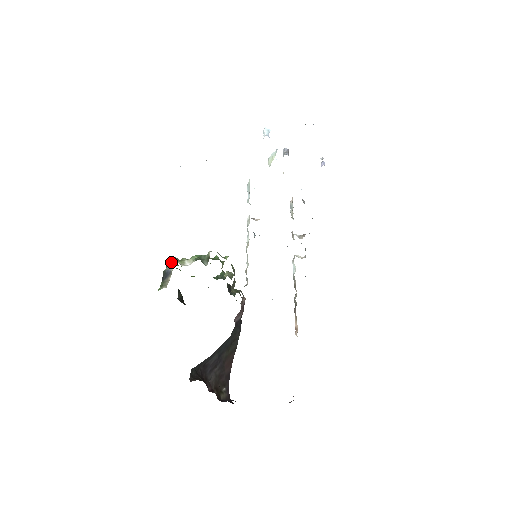
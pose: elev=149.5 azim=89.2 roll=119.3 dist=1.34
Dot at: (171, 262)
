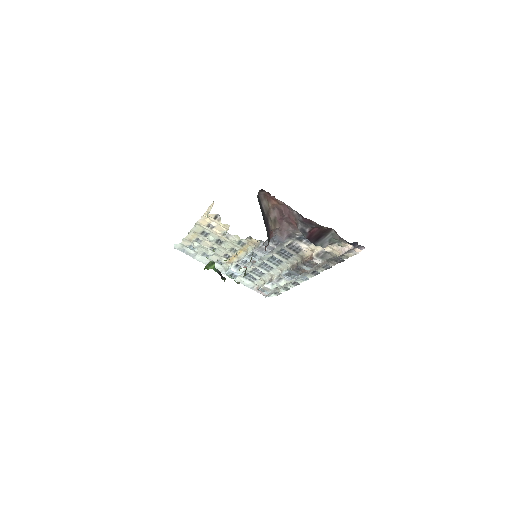
Dot at: occluded
